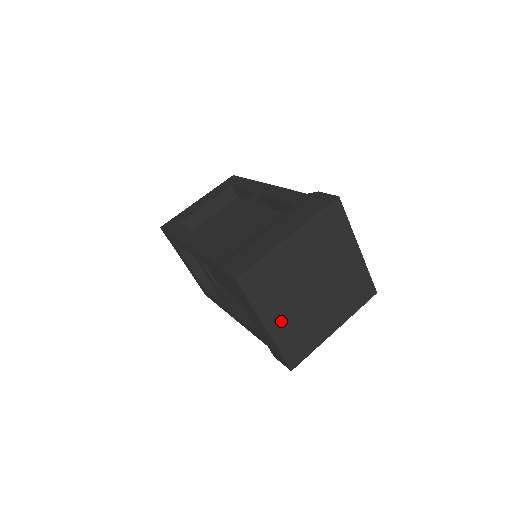
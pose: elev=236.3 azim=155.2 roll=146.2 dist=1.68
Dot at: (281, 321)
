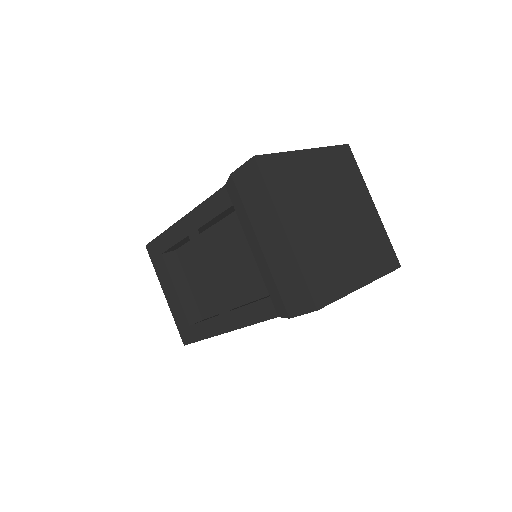
Dot at: (302, 234)
